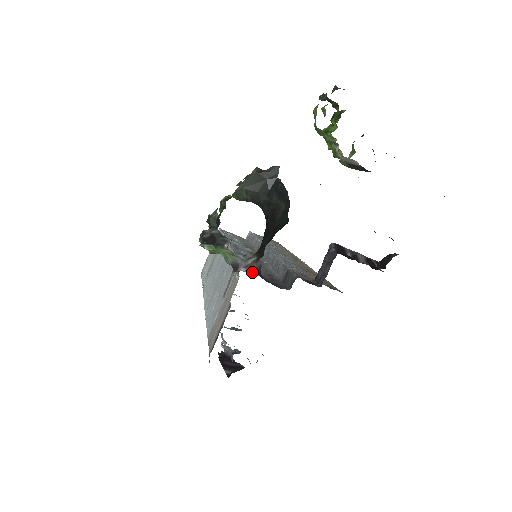
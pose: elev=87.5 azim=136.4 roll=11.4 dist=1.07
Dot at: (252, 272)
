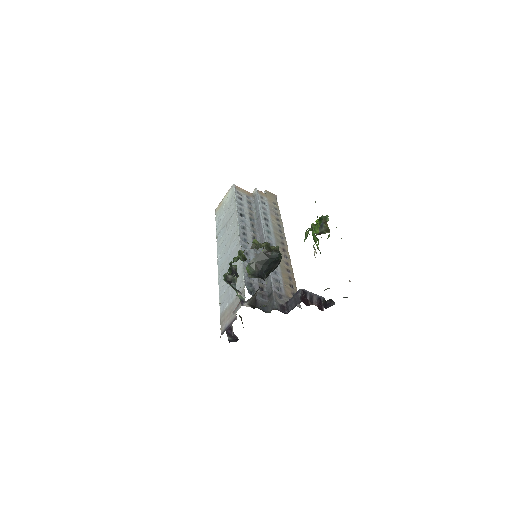
Dot at: (251, 303)
